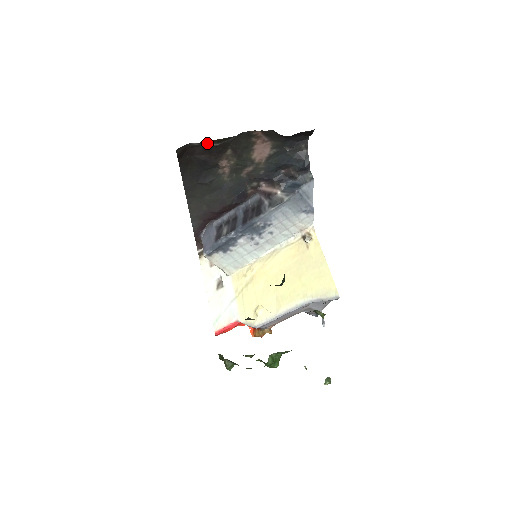
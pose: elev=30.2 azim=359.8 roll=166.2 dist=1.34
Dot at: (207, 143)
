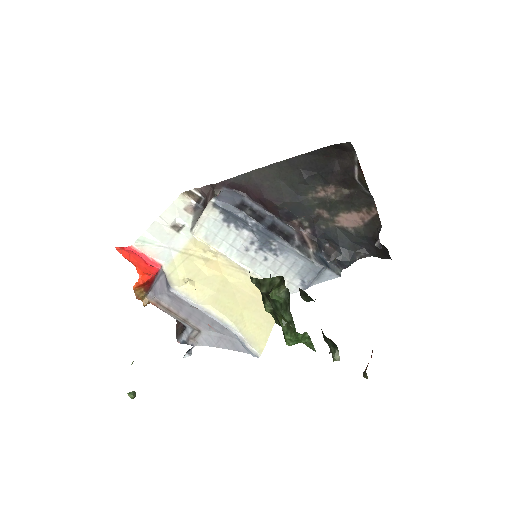
Dot at: (357, 169)
